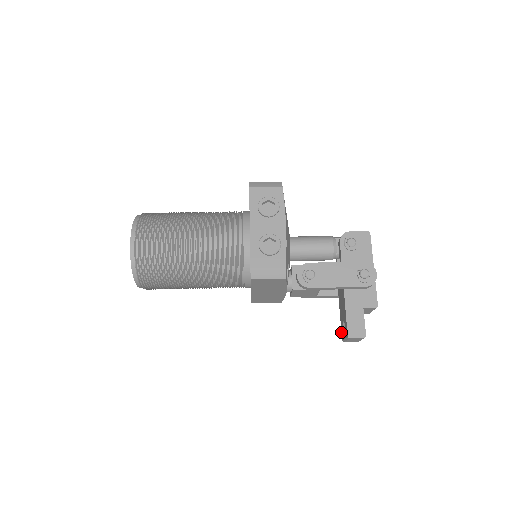
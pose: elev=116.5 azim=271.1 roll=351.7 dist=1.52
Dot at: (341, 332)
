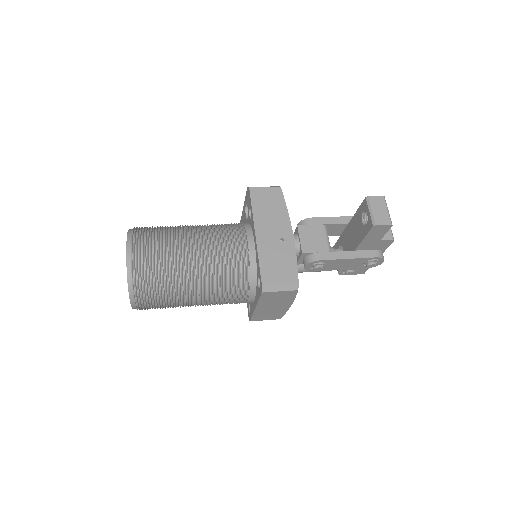
Dot at: (369, 231)
